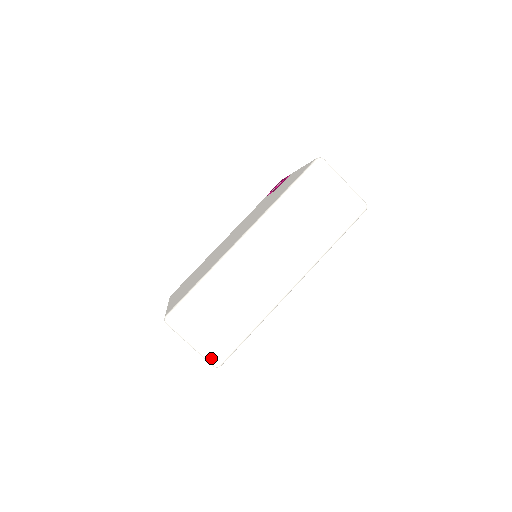
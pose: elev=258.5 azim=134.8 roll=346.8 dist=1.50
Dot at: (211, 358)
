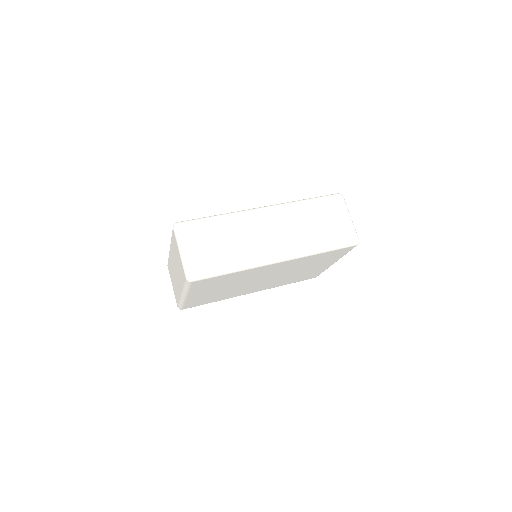
Dot at: (189, 269)
